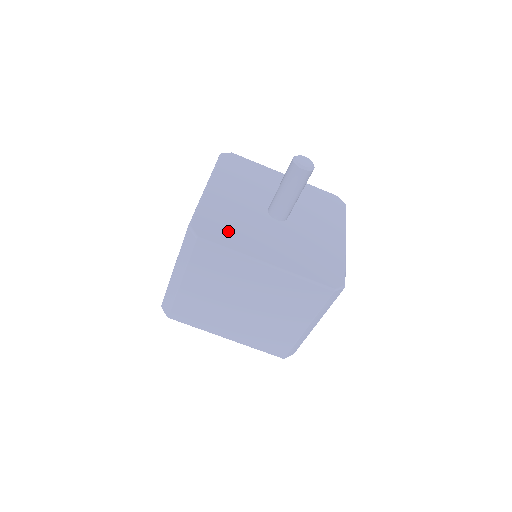
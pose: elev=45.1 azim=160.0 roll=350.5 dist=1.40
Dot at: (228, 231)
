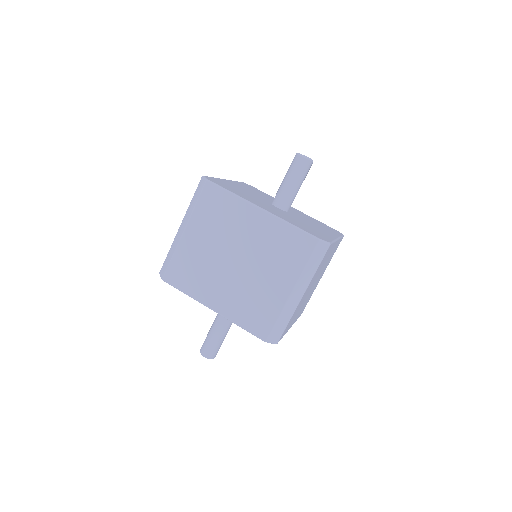
Dot at: (234, 190)
